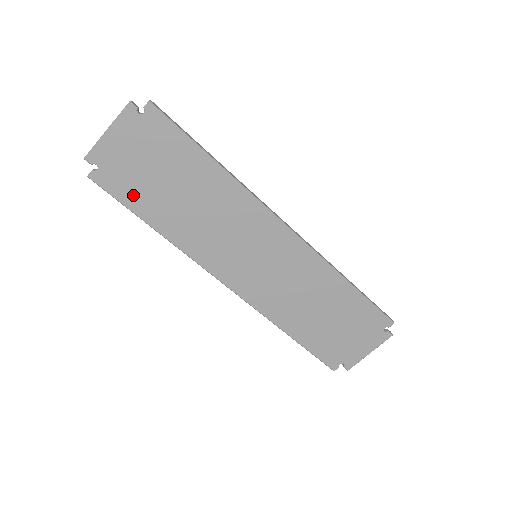
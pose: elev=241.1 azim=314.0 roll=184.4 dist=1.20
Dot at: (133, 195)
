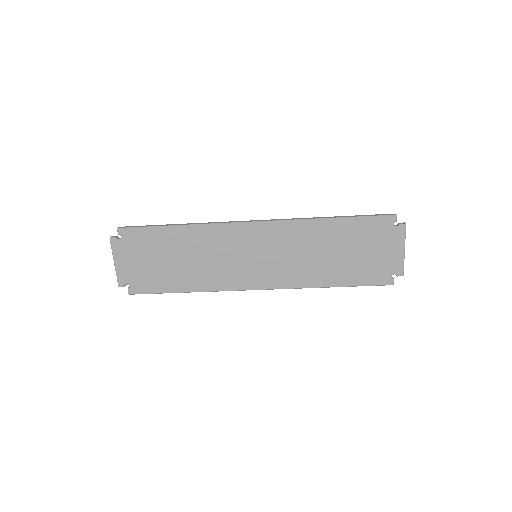
Dot at: (157, 284)
